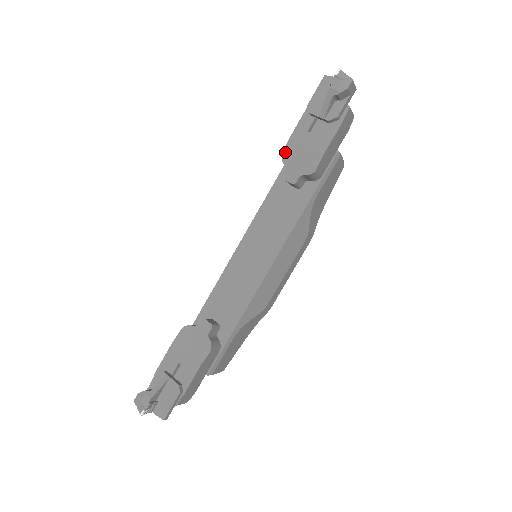
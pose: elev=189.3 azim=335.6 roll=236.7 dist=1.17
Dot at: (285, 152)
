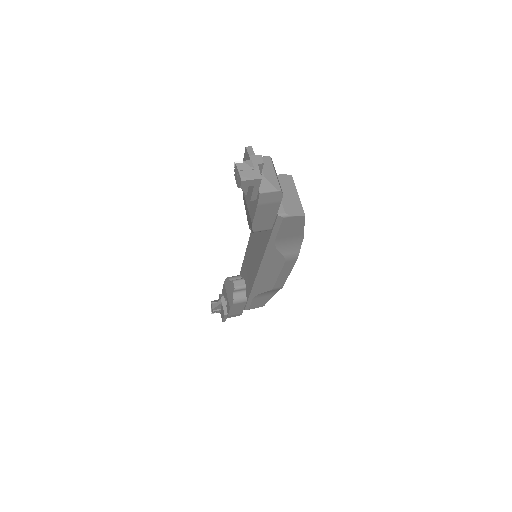
Dot at: (243, 198)
